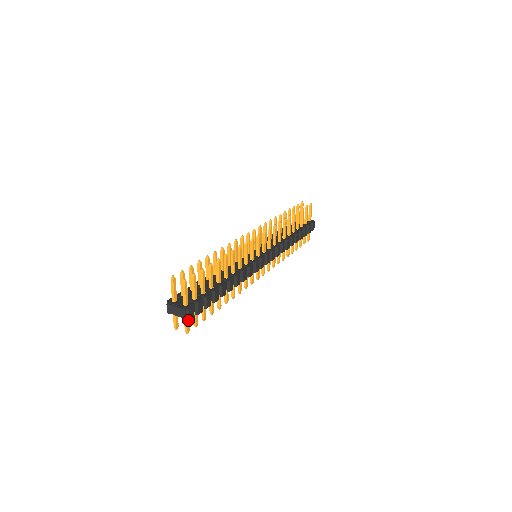
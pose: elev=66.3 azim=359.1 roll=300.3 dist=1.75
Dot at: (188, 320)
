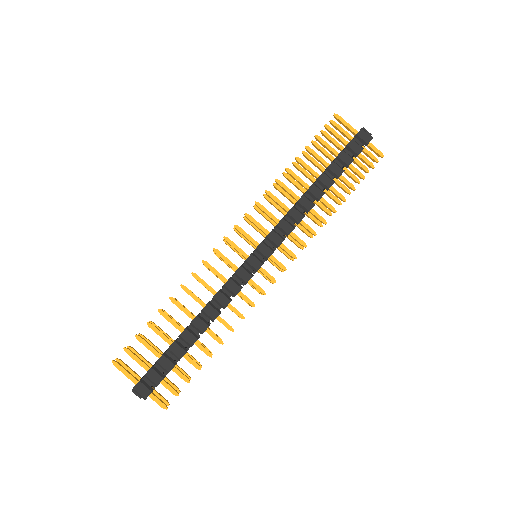
Dot at: (144, 399)
